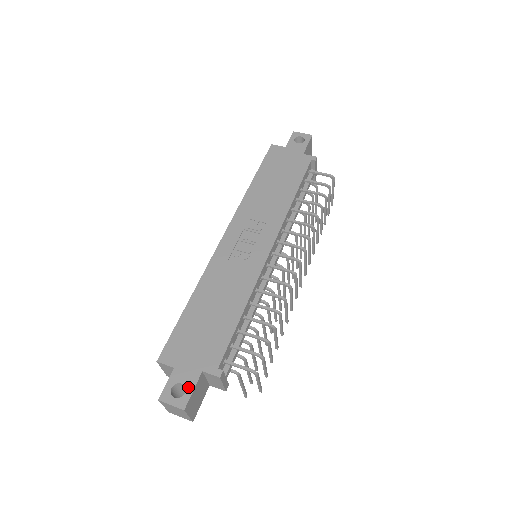
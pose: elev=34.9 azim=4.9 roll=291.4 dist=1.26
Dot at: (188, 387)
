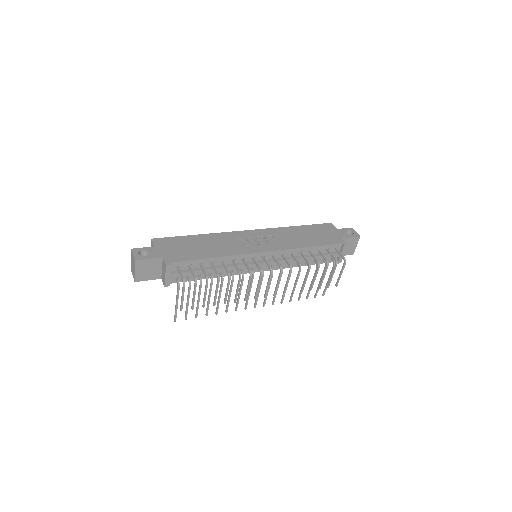
Dot at: (149, 256)
